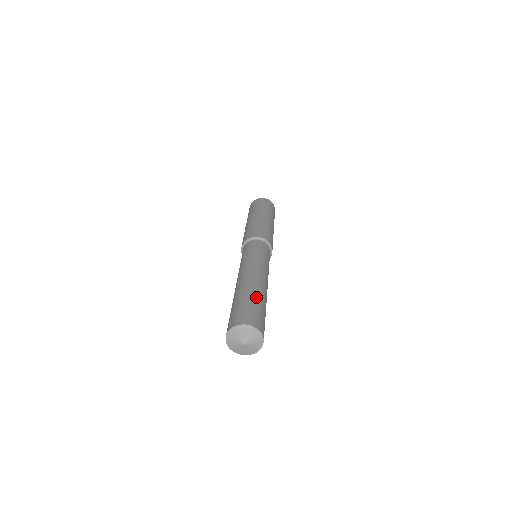
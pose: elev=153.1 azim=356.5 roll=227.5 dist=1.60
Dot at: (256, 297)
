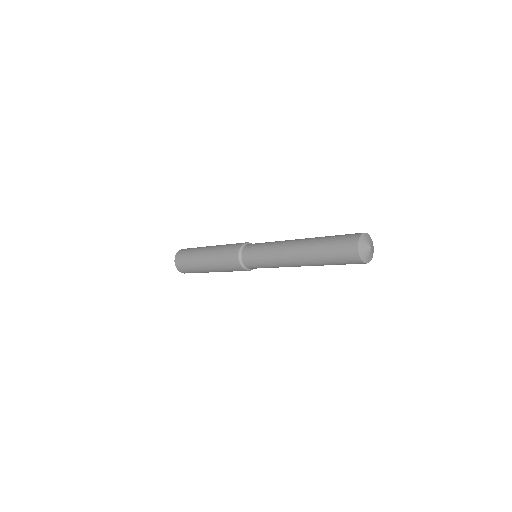
Dot at: occluded
